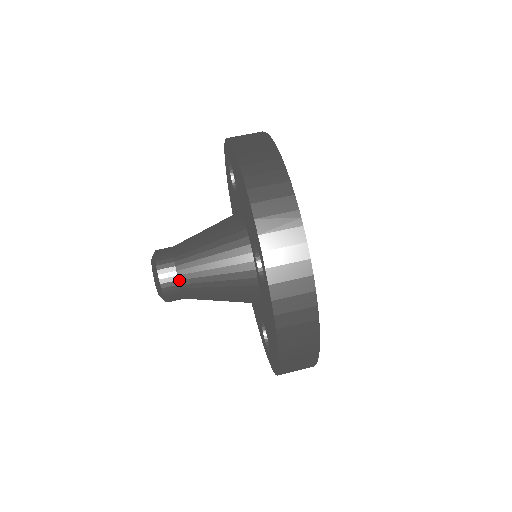
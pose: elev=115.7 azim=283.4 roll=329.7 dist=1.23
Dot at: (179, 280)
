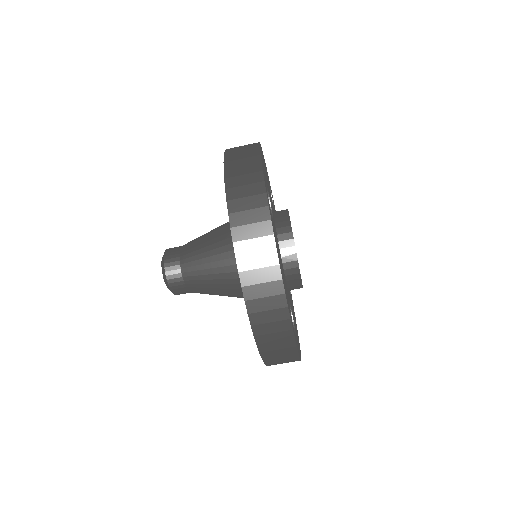
Dot at: (189, 291)
